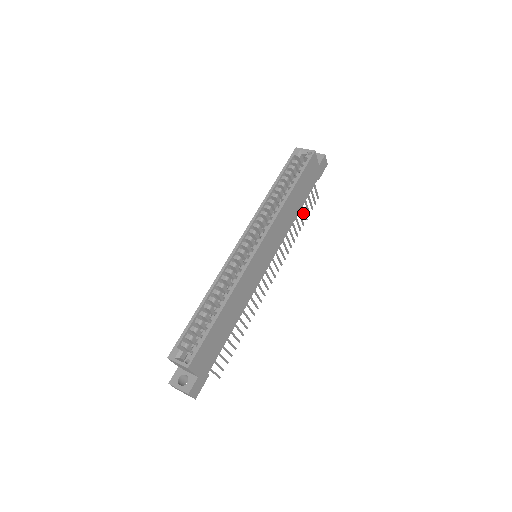
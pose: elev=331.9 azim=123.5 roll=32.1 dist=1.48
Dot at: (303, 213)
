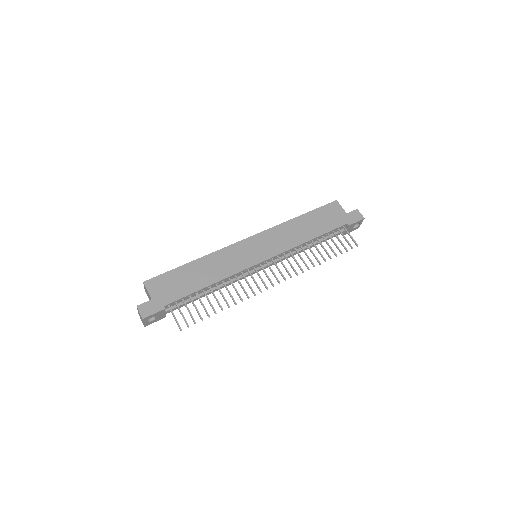
Dot at: (330, 248)
